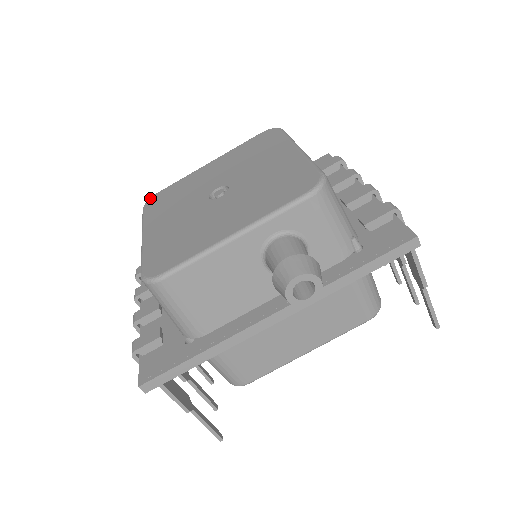
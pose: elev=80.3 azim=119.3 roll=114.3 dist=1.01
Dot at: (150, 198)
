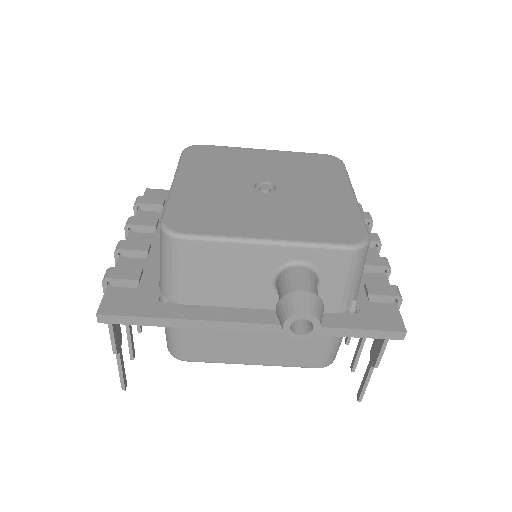
Dot at: (194, 145)
